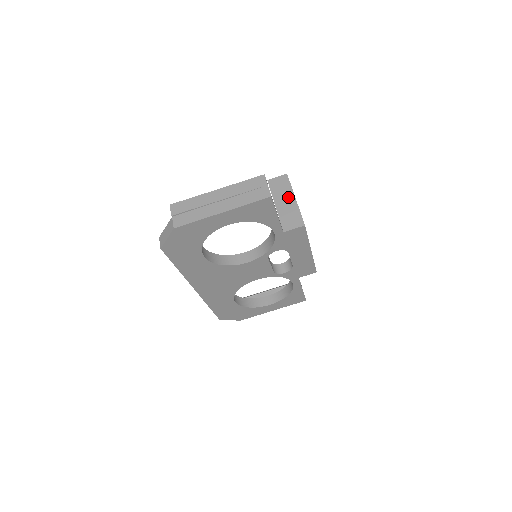
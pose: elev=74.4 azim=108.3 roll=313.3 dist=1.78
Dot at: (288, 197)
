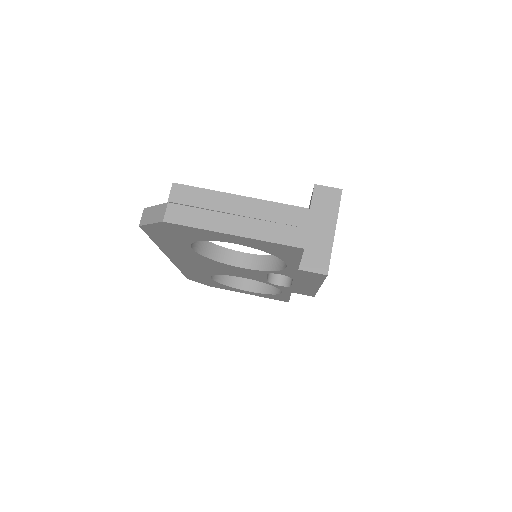
Dot at: (327, 224)
